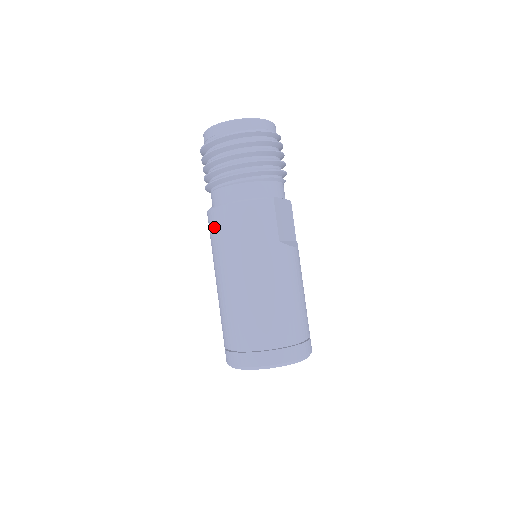
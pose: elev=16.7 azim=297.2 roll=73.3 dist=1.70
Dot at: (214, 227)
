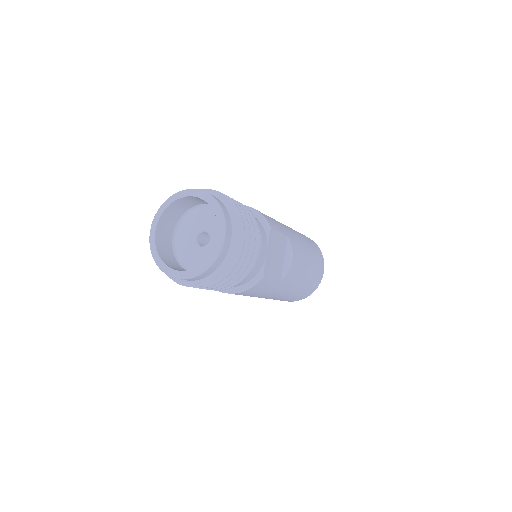
Dot at: occluded
